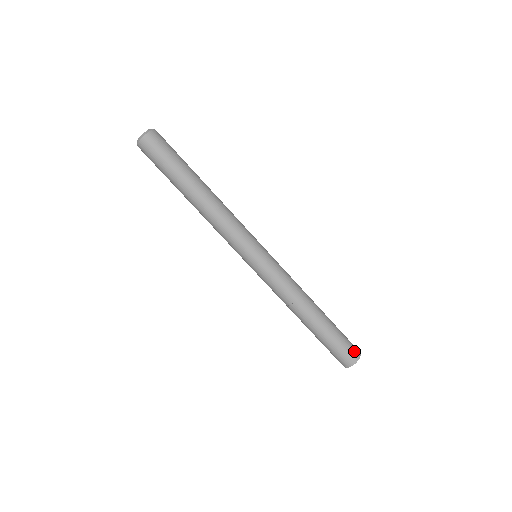
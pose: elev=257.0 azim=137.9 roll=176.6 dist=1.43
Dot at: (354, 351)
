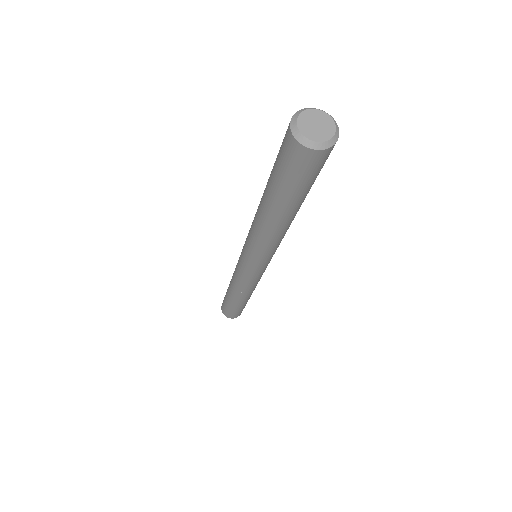
Dot at: occluded
